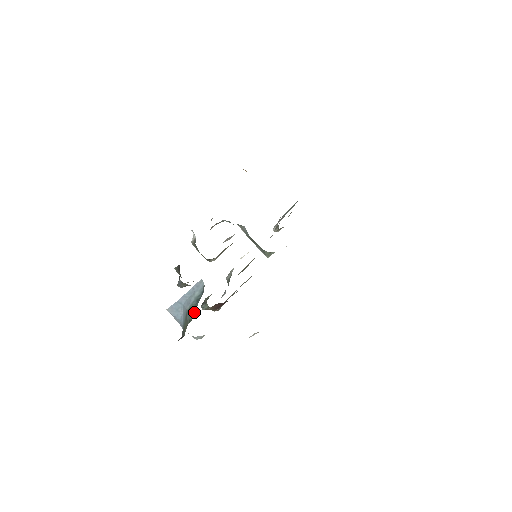
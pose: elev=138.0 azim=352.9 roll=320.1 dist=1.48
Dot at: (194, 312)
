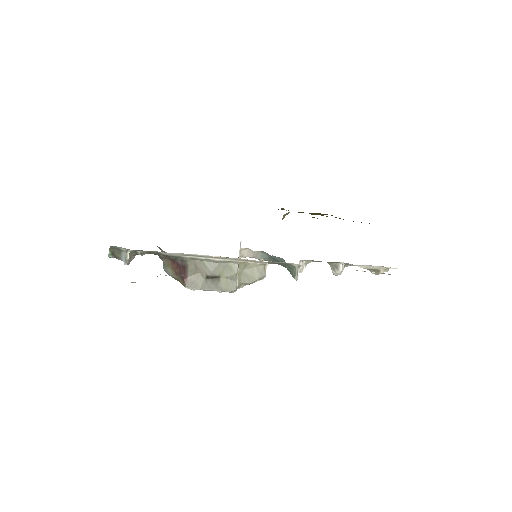
Dot at: occluded
